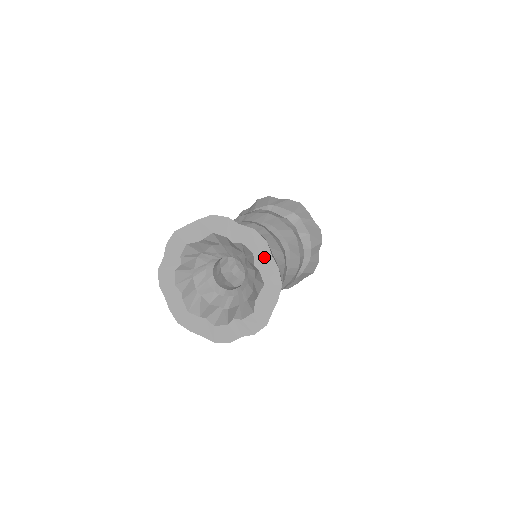
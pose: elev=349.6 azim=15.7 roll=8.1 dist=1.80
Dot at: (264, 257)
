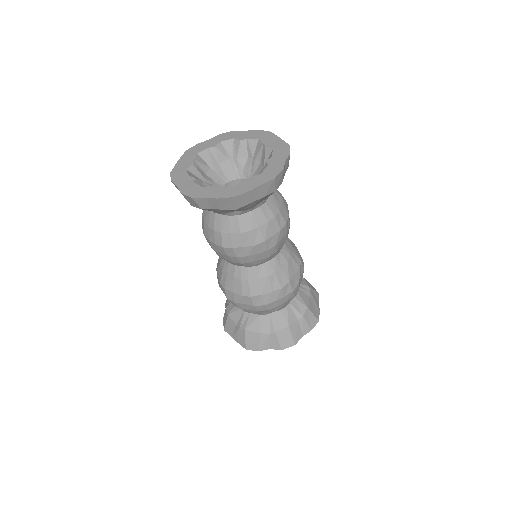
Dot at: (241, 134)
